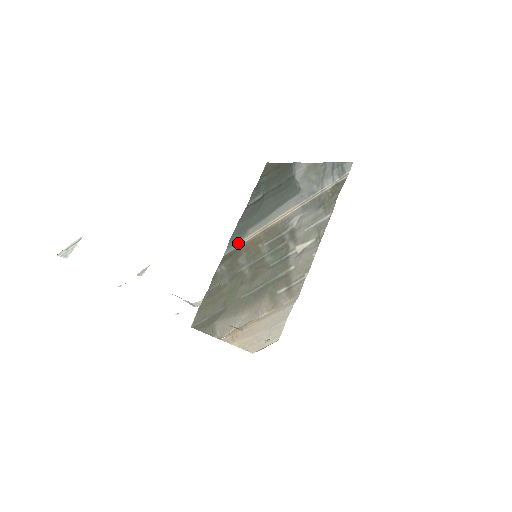
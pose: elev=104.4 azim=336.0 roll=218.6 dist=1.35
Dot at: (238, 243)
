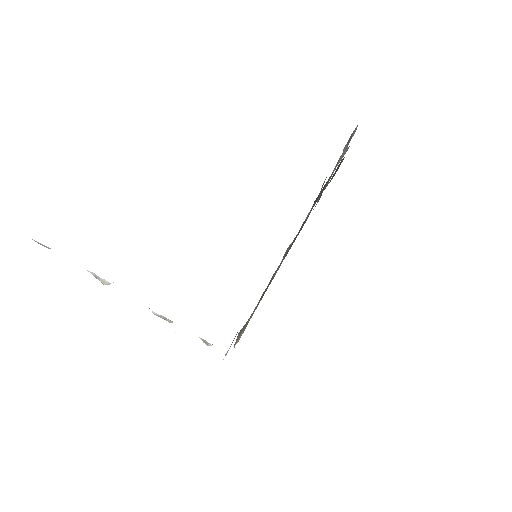
Dot at: occluded
